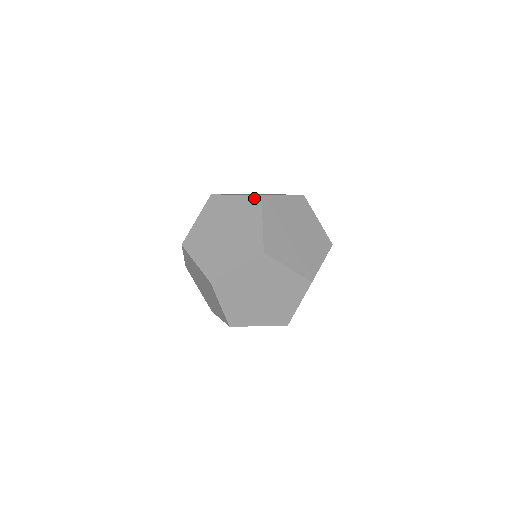
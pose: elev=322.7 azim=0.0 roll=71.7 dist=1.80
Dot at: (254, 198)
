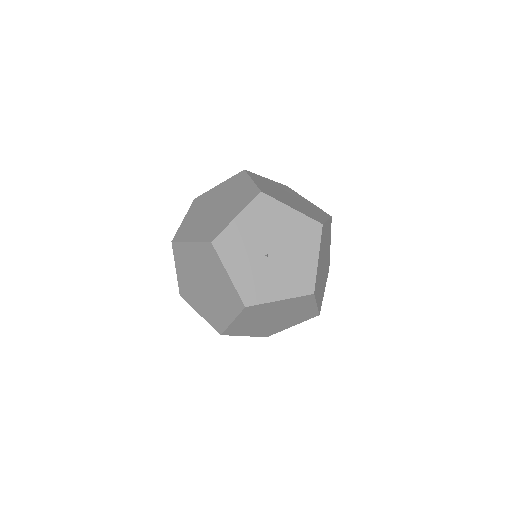
Dot at: (238, 174)
